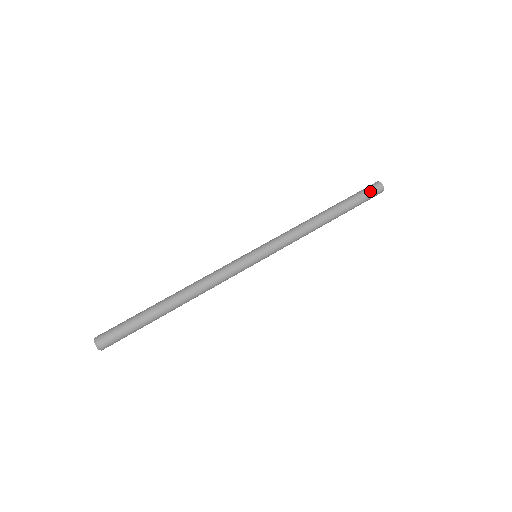
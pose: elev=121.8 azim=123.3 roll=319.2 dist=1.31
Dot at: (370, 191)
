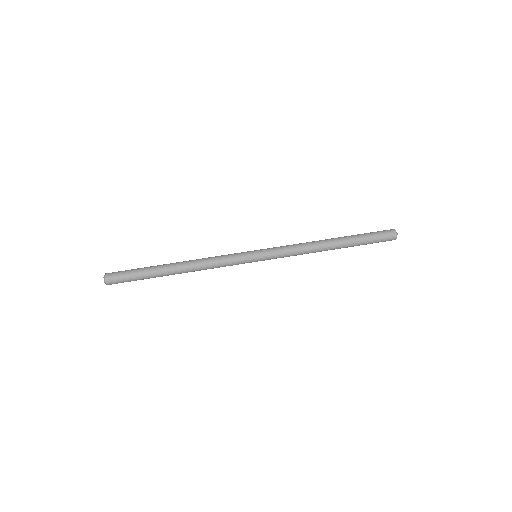
Dot at: (380, 232)
